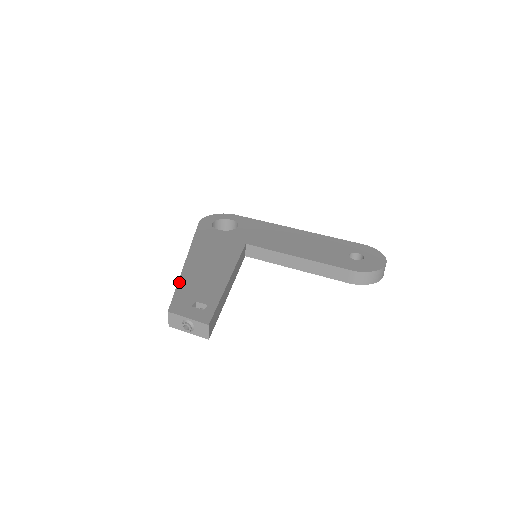
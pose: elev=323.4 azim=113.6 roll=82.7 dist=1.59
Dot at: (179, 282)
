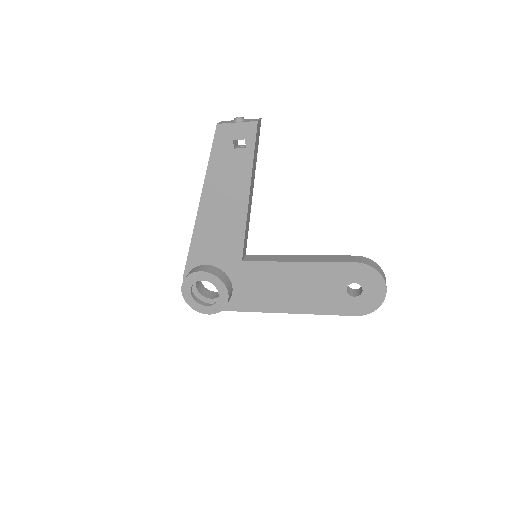
Dot at: occluded
